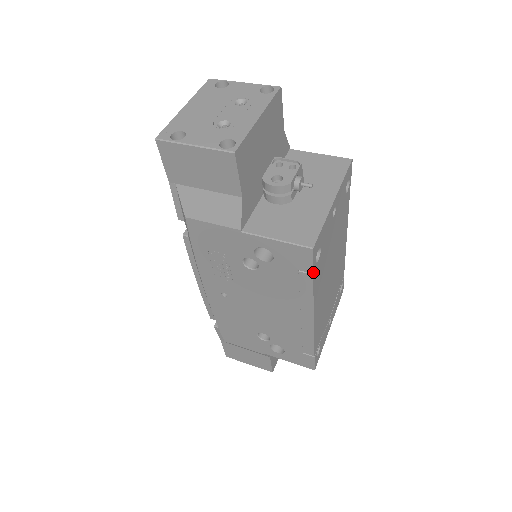
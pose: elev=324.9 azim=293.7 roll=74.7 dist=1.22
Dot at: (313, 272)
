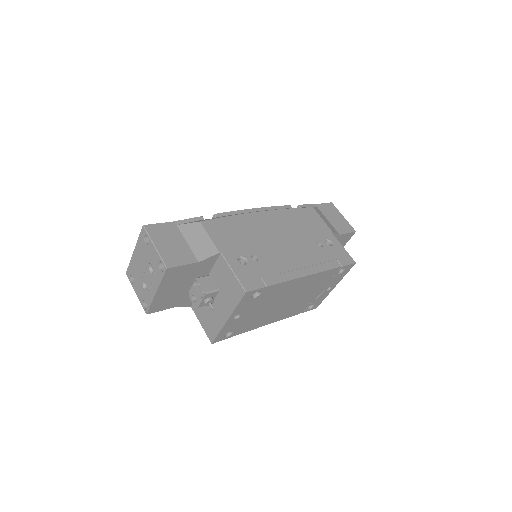
Dot at: occluded
